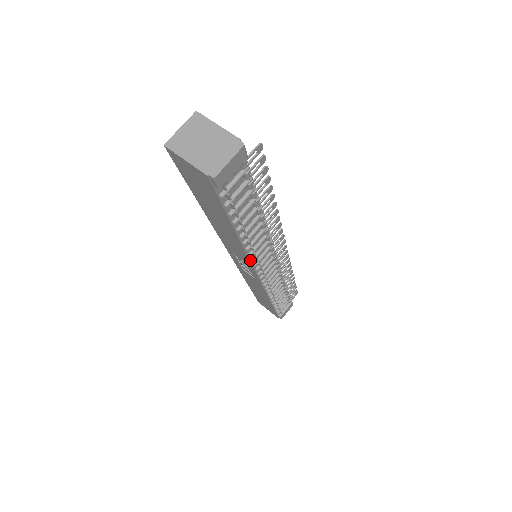
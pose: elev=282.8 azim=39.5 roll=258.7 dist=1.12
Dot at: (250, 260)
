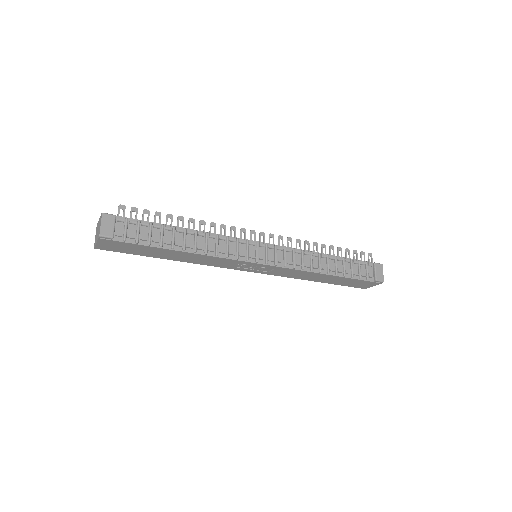
Dot at: (227, 258)
